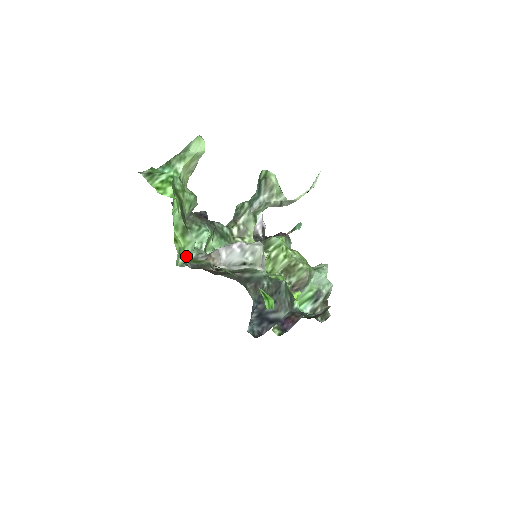
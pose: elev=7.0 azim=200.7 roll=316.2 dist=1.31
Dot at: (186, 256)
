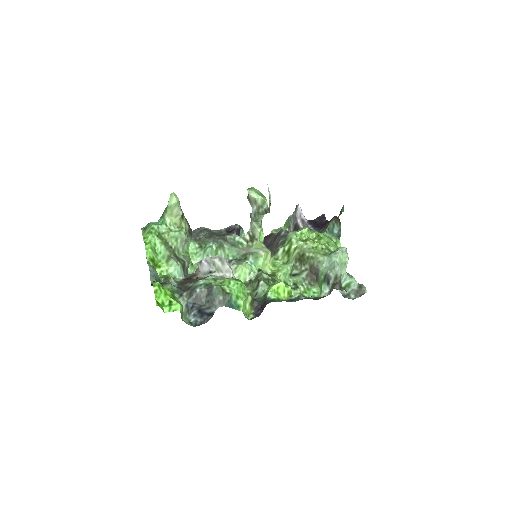
Dot at: (171, 274)
